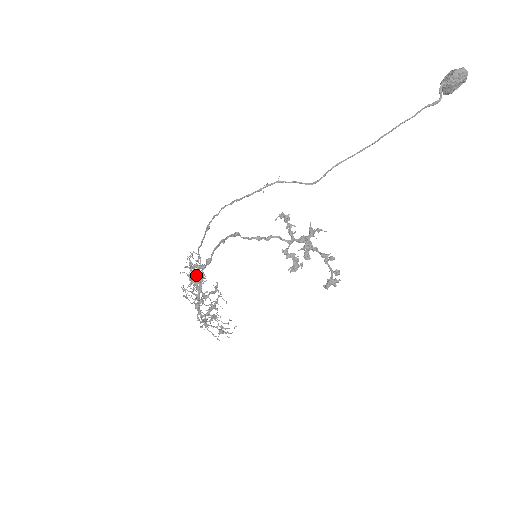
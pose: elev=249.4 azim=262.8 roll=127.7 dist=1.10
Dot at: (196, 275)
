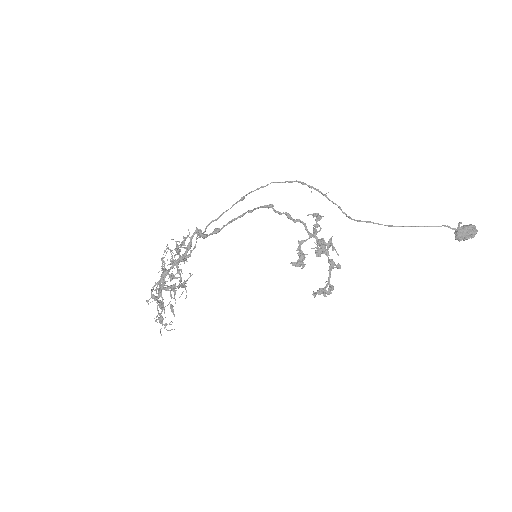
Dot at: (191, 241)
